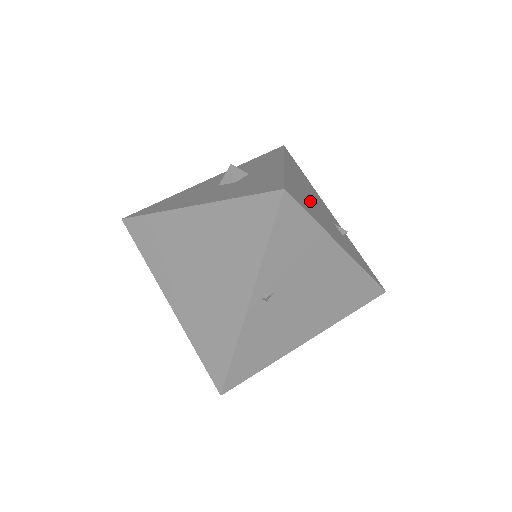
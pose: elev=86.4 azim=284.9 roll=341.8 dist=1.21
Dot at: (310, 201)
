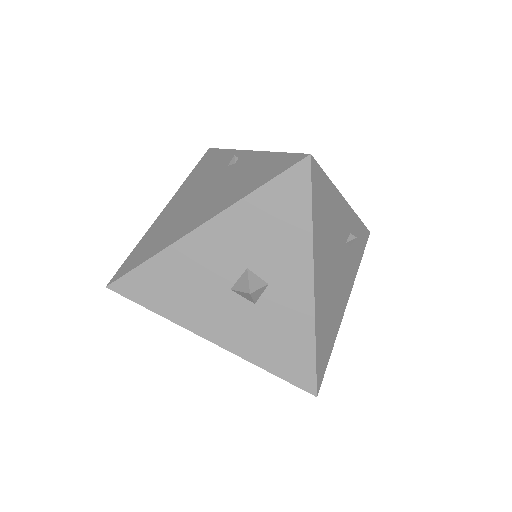
Dot at: (331, 300)
